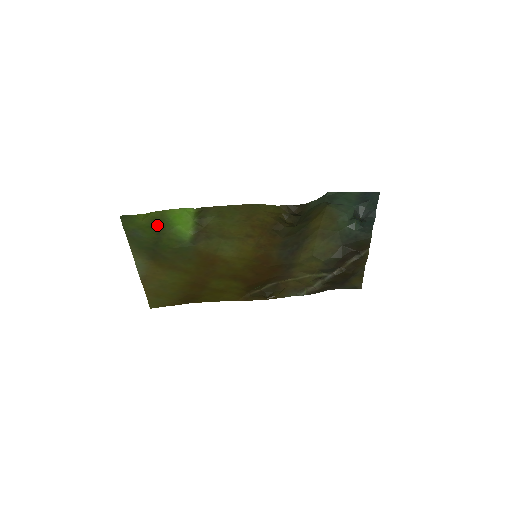
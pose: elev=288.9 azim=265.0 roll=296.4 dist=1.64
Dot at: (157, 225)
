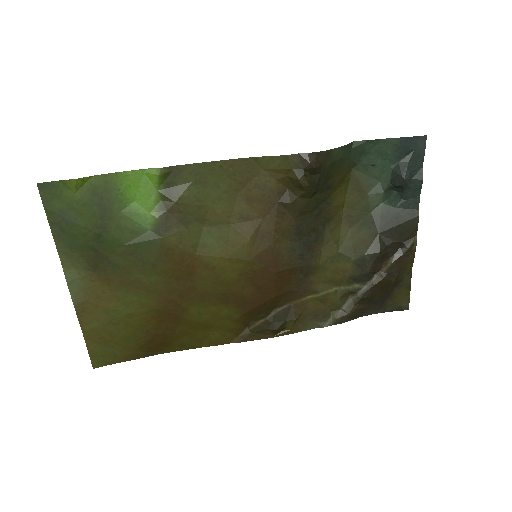
Dot at: (100, 201)
